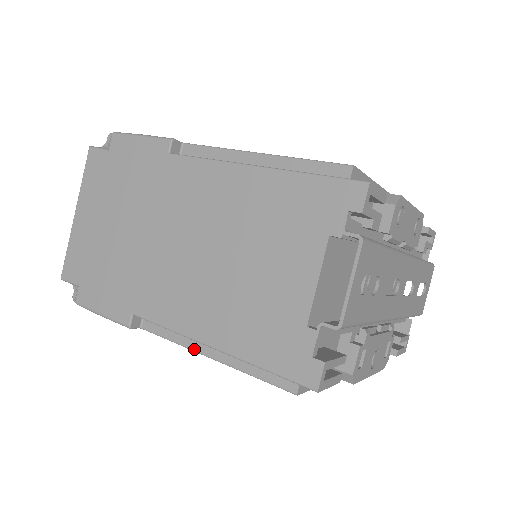
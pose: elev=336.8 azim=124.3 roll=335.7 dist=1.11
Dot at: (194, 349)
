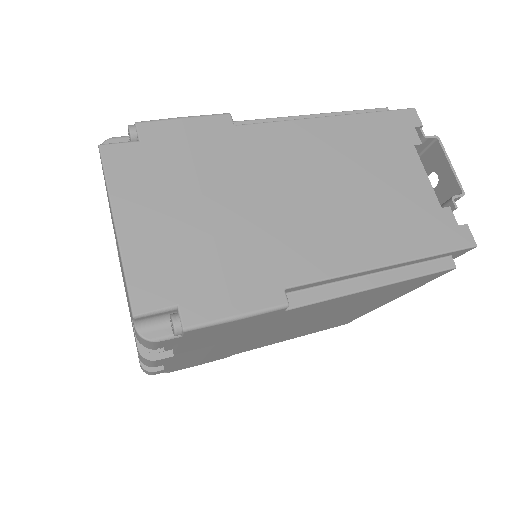
Dot at: (358, 290)
